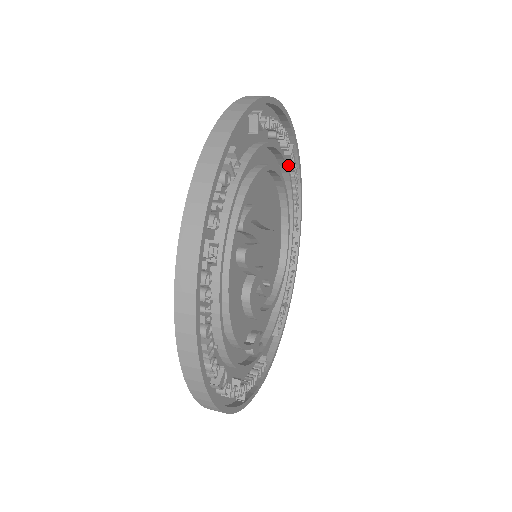
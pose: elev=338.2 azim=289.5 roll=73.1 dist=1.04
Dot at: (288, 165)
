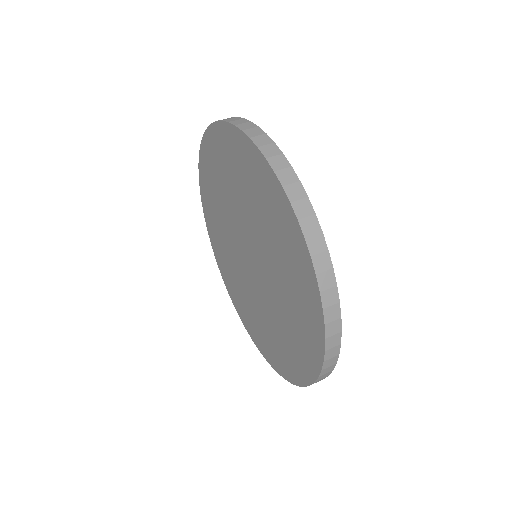
Dot at: occluded
